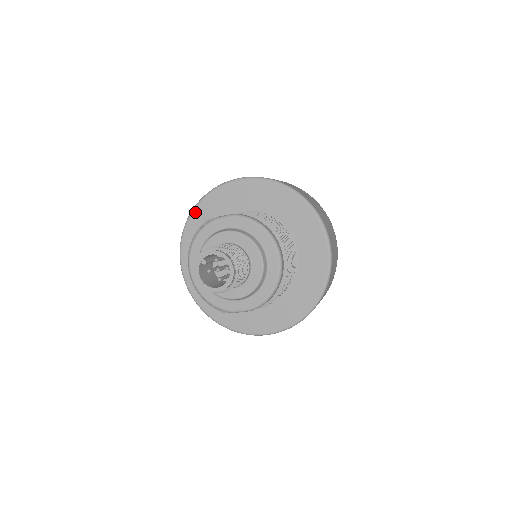
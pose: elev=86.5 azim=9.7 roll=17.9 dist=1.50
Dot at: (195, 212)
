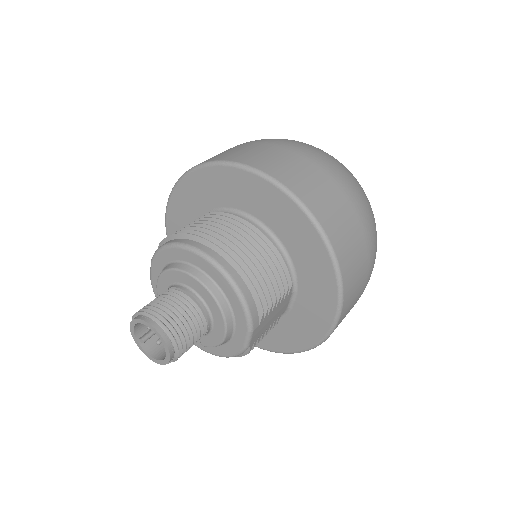
Dot at: occluded
